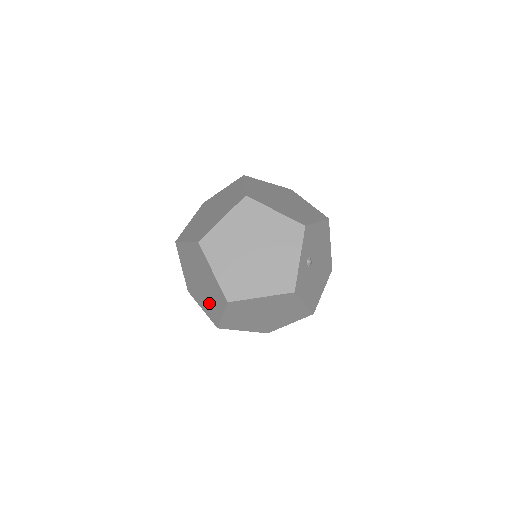
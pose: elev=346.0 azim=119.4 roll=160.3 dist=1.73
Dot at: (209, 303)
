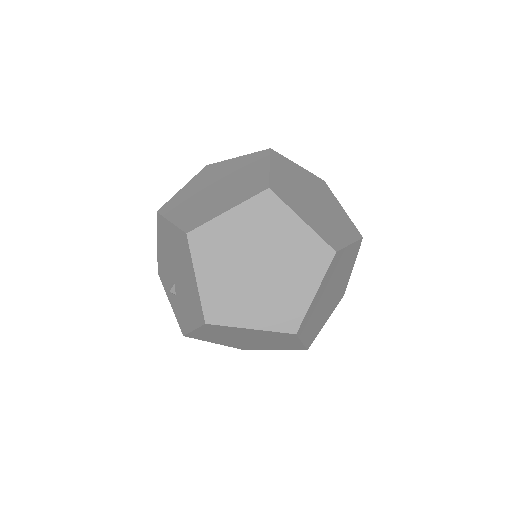
Dot at: (279, 295)
